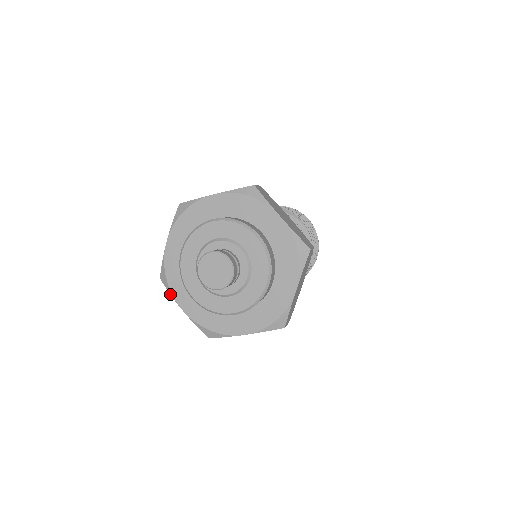
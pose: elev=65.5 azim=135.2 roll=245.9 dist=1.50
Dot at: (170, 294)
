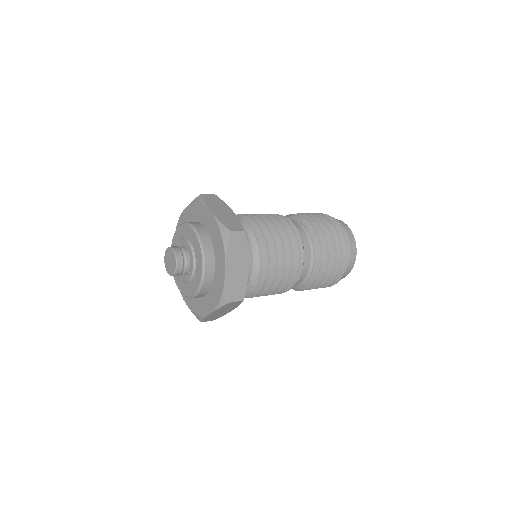
Dot at: (180, 292)
